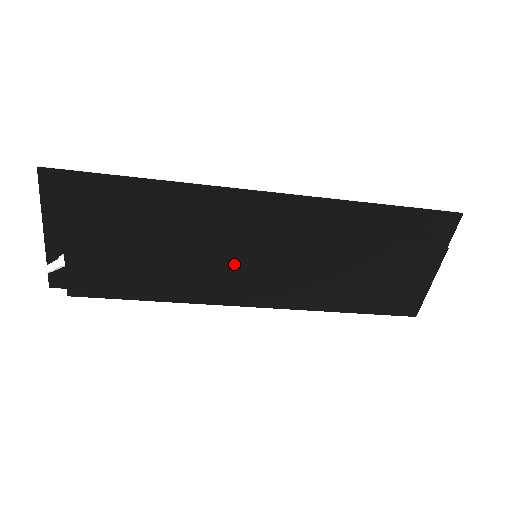
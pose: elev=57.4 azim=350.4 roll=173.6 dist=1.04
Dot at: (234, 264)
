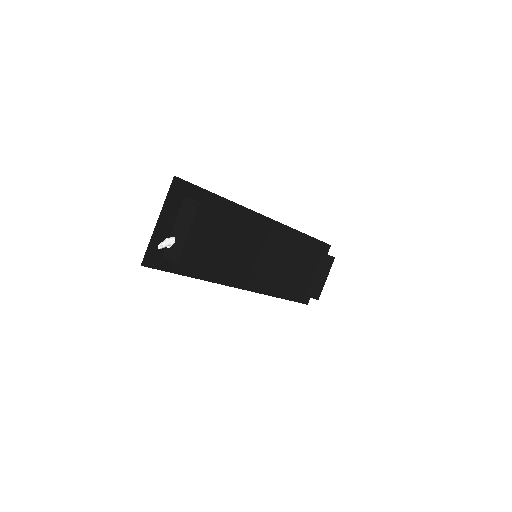
Dot at: (261, 253)
